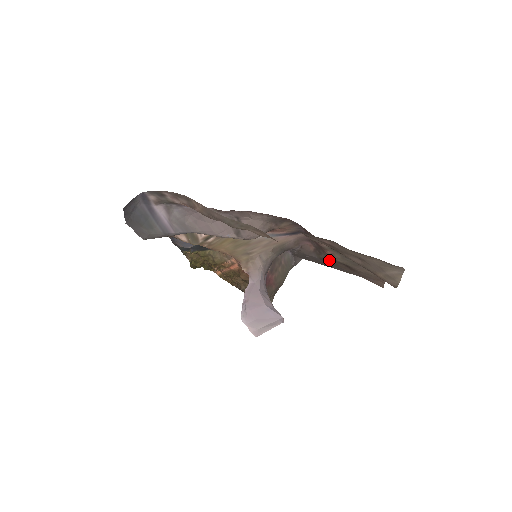
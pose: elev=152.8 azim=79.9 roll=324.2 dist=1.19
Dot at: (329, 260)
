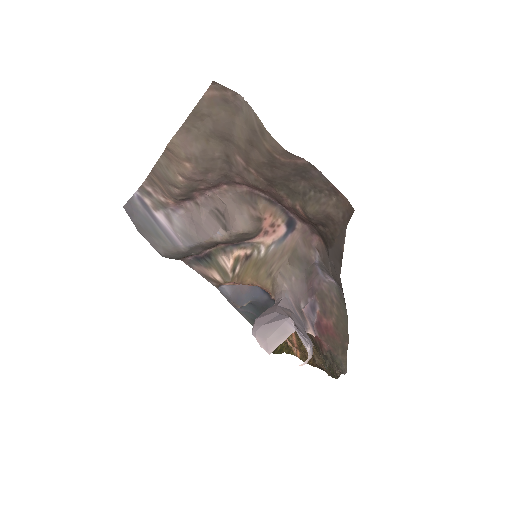
Dot at: (328, 236)
